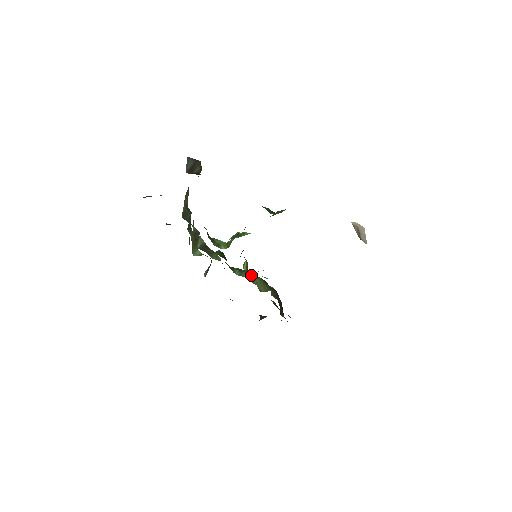
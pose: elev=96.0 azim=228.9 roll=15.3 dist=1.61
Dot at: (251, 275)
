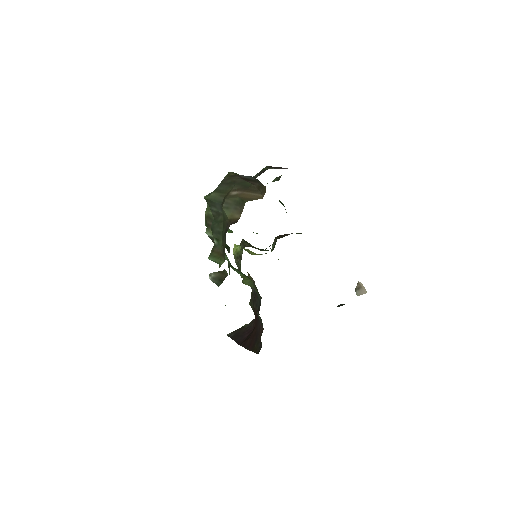
Dot at: (246, 276)
